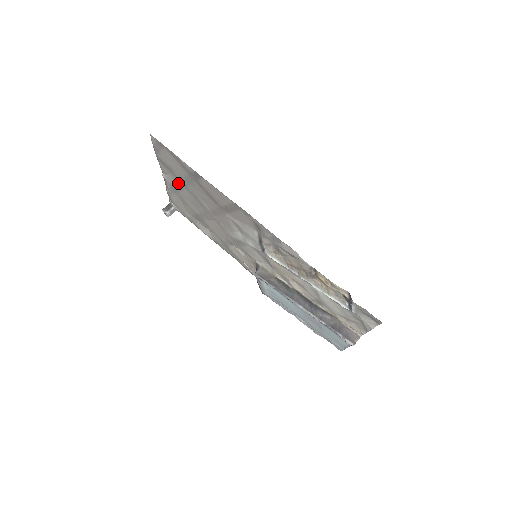
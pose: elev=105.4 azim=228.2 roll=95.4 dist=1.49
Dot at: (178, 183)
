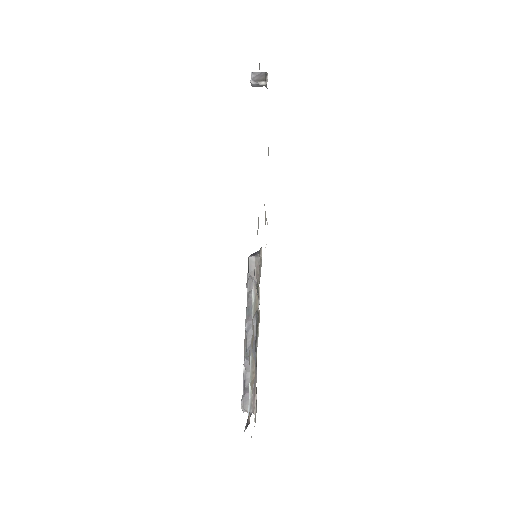
Dot at: occluded
